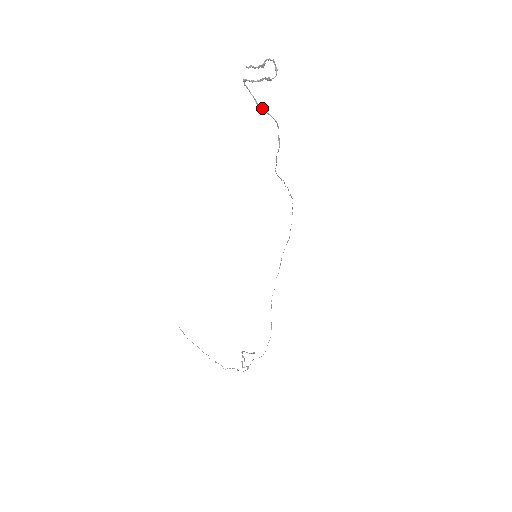
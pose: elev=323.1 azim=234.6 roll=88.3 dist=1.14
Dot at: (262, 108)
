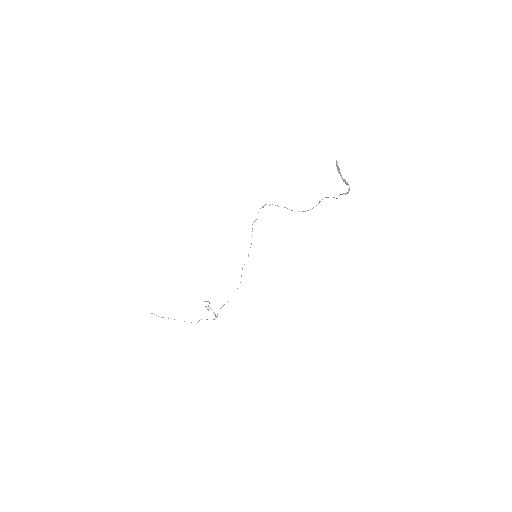
Dot at: occluded
